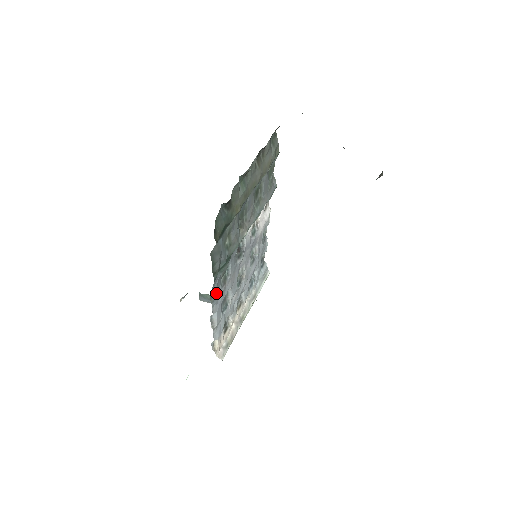
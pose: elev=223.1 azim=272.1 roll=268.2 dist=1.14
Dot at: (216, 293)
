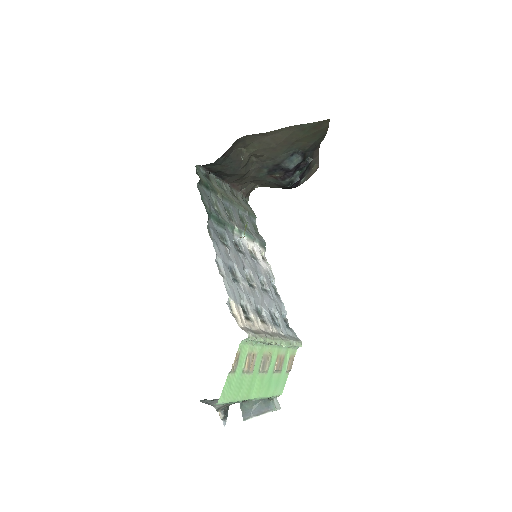
Dot at: (215, 238)
